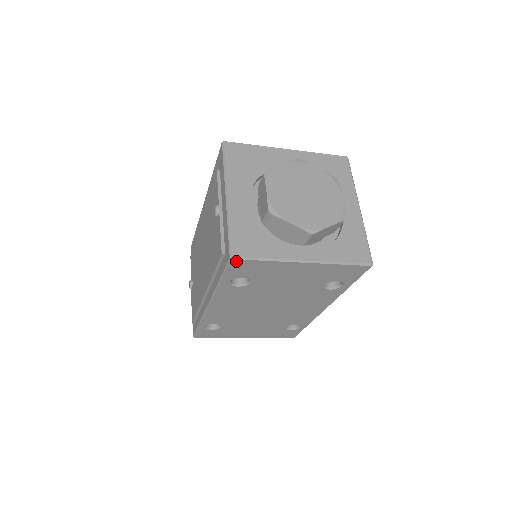
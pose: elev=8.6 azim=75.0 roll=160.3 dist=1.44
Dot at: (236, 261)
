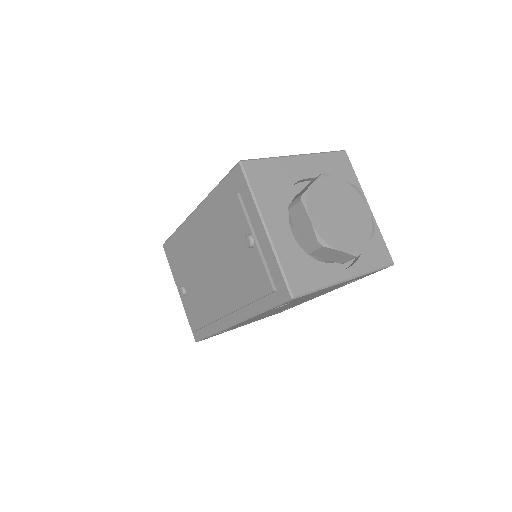
Dot at: occluded
